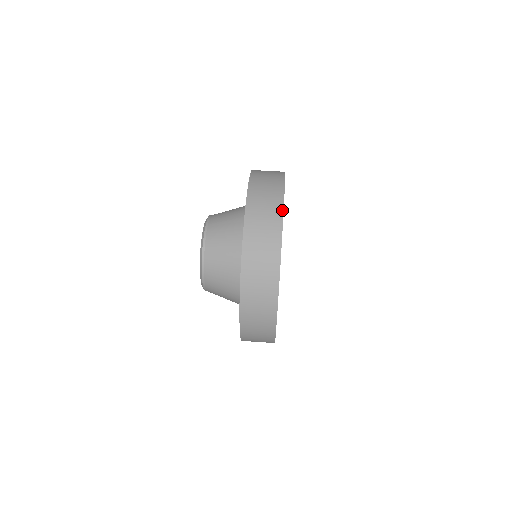
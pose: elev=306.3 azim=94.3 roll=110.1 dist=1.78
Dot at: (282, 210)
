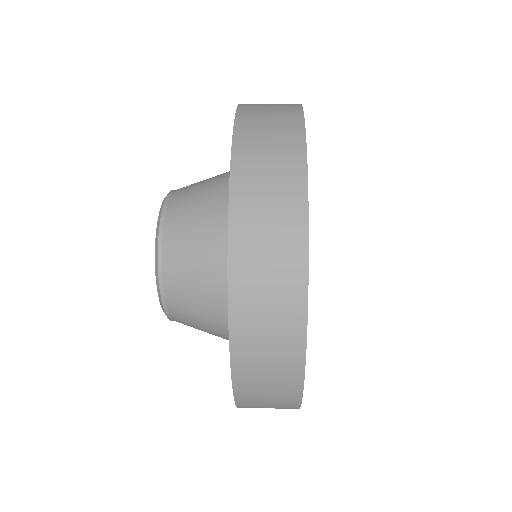
Dot at: occluded
